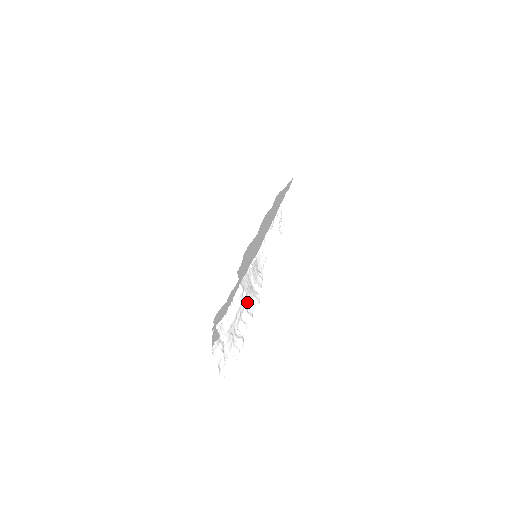
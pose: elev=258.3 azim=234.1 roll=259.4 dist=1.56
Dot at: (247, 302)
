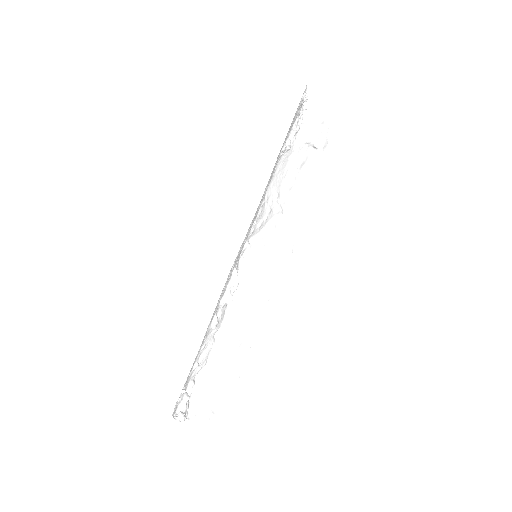
Dot at: (248, 326)
